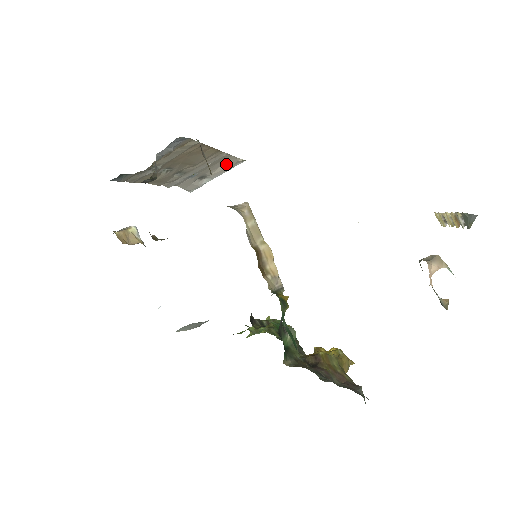
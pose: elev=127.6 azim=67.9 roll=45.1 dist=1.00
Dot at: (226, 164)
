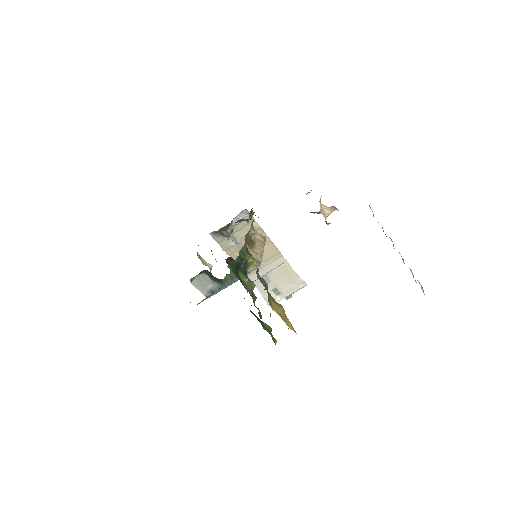
Dot at: (292, 282)
